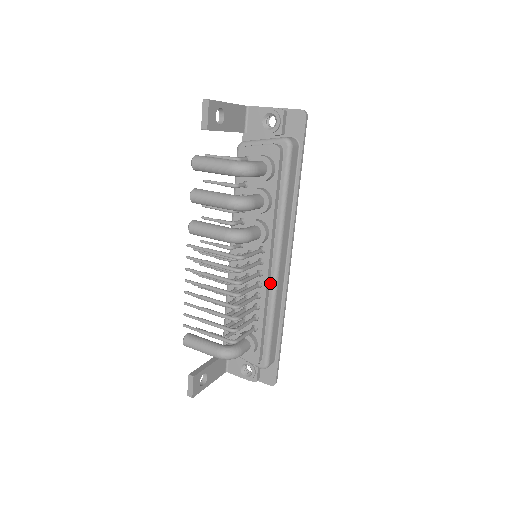
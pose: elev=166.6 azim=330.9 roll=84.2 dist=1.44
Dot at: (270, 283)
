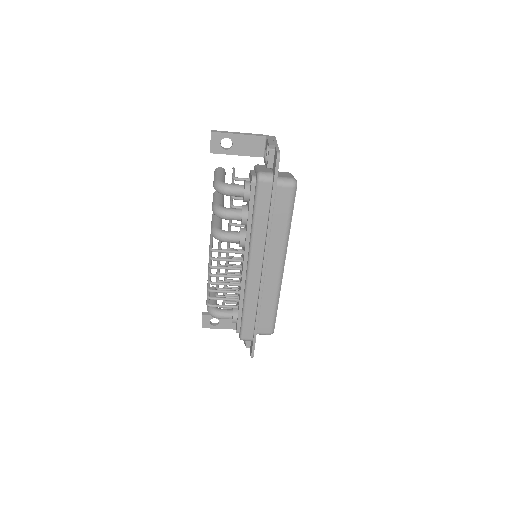
Dot at: (245, 280)
